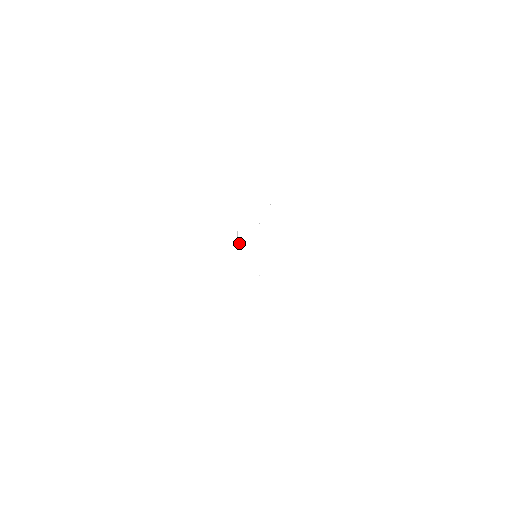
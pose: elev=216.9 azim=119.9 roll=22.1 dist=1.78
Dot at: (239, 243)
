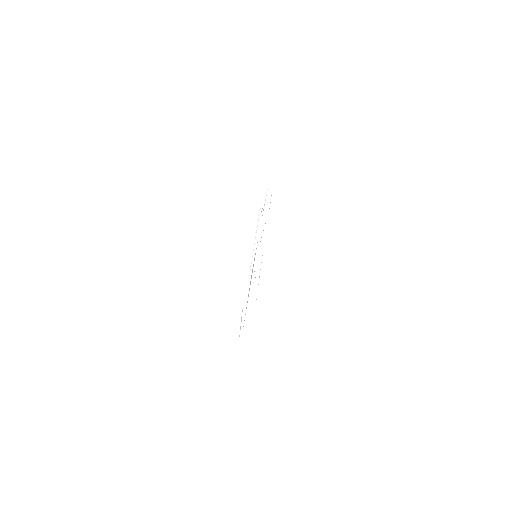
Dot at: (256, 232)
